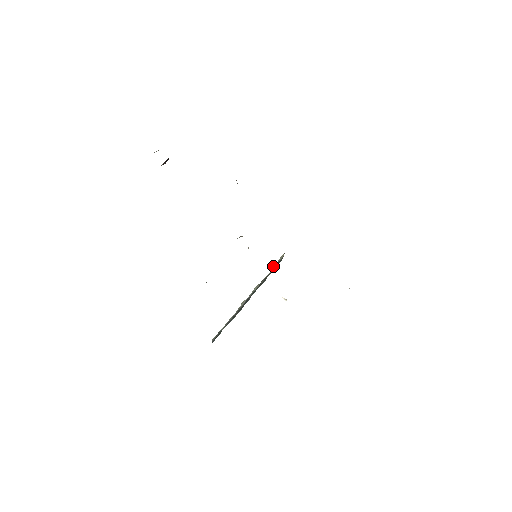
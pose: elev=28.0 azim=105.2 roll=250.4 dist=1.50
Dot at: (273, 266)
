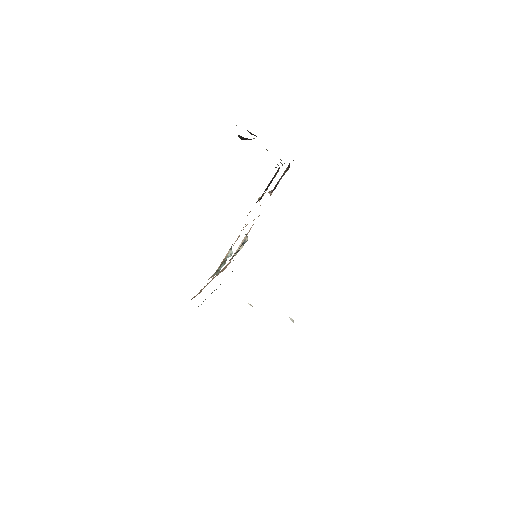
Dot at: occluded
